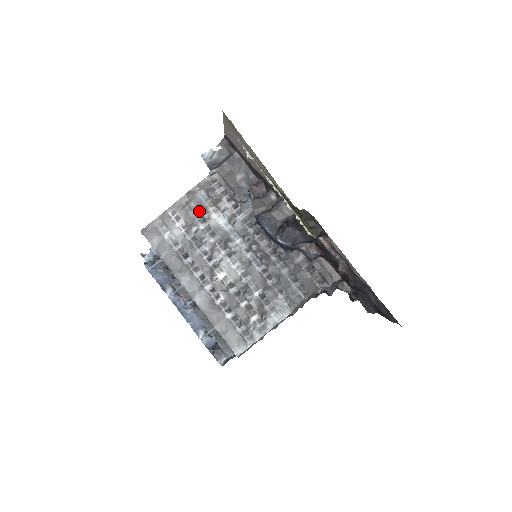
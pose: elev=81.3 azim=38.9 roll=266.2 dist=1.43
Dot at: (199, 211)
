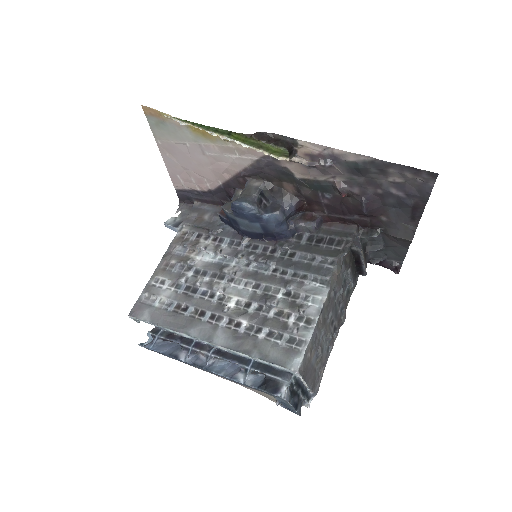
Dot at: (181, 263)
